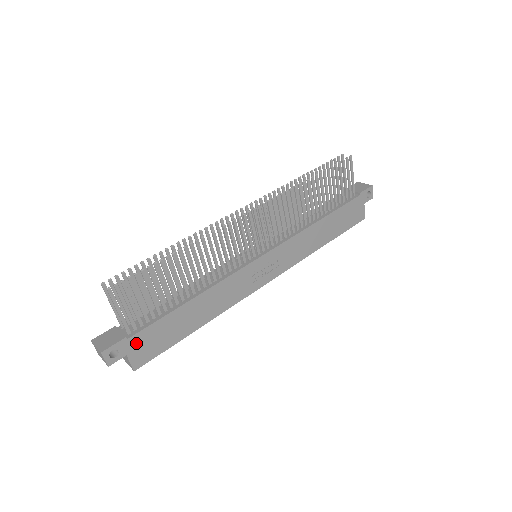
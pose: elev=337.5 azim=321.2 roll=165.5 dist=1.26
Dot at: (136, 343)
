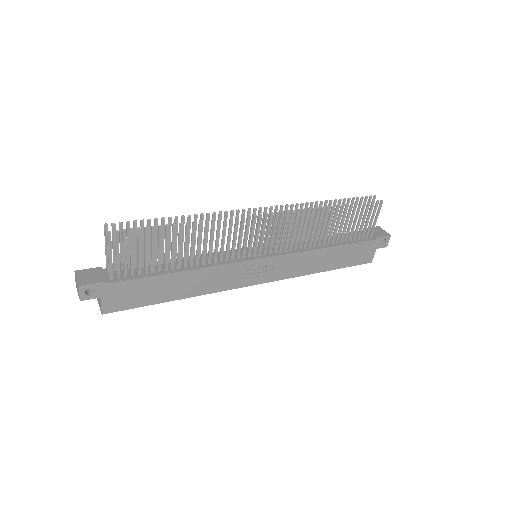
Dot at: (114, 290)
